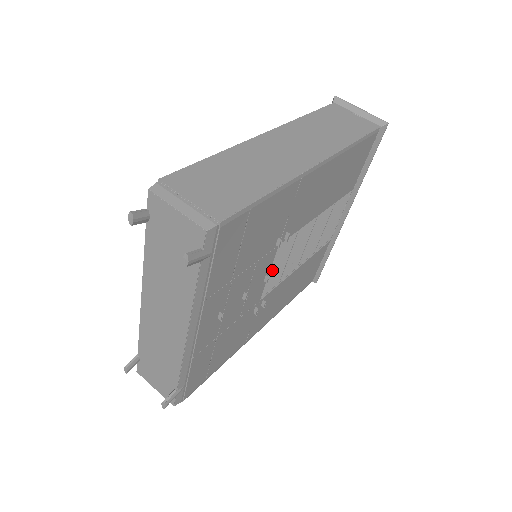
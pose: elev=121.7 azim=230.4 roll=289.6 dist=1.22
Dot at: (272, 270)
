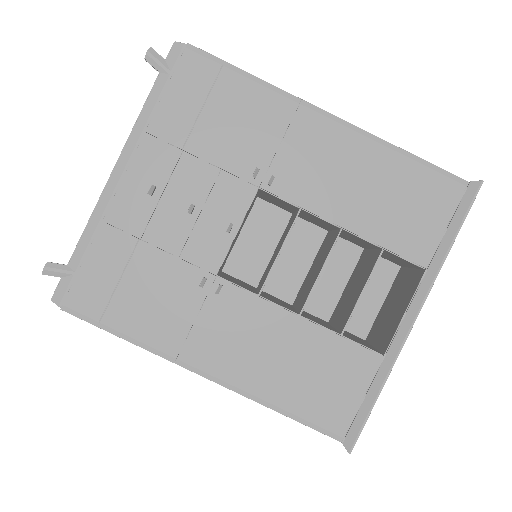
Dot at: occluded
